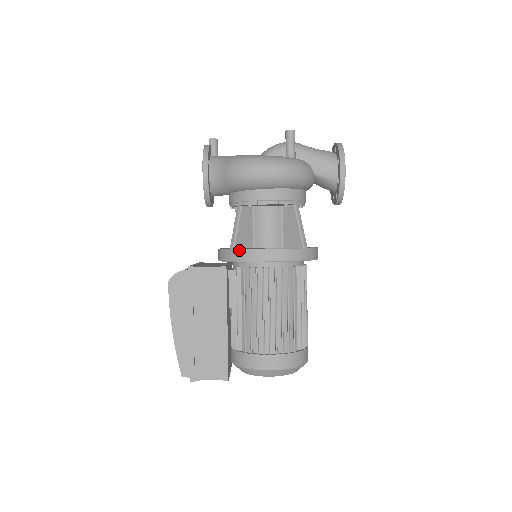
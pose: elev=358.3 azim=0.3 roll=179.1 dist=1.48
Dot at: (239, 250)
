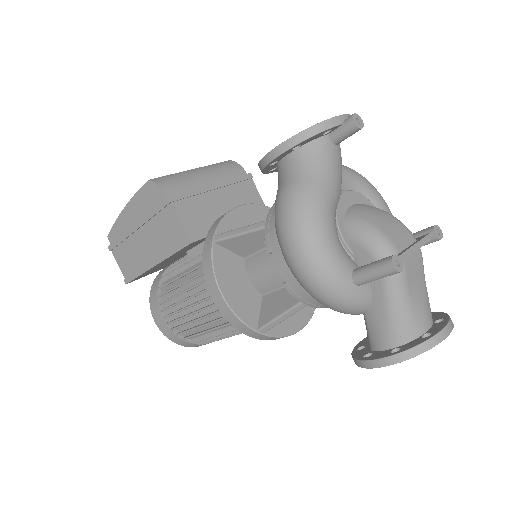
Dot at: (211, 252)
